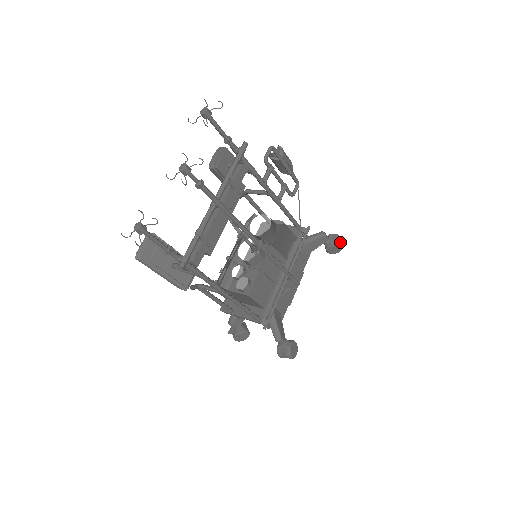
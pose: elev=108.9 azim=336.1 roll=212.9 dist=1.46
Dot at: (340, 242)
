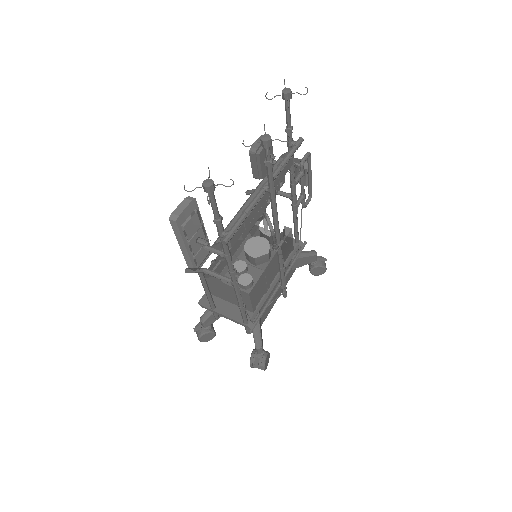
Dot at: (325, 265)
